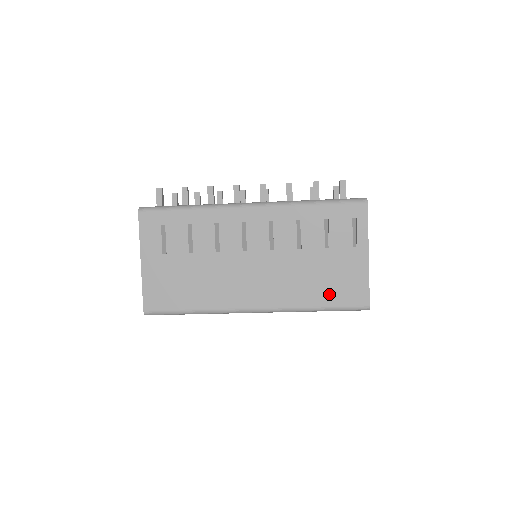
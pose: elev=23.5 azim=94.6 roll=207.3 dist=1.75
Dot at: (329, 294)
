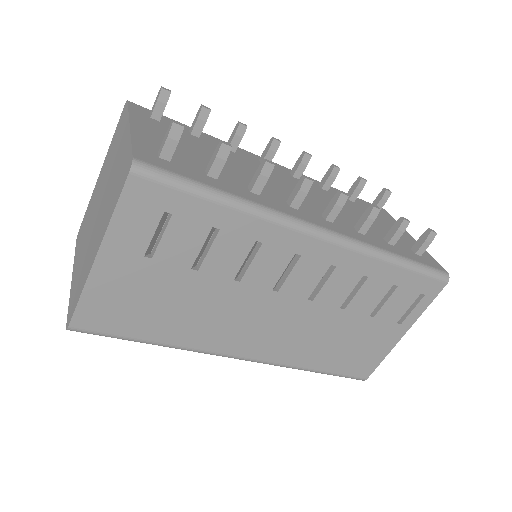
Dot at: (338, 361)
